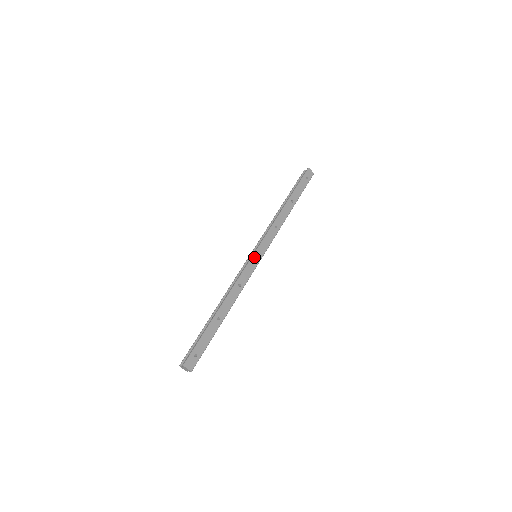
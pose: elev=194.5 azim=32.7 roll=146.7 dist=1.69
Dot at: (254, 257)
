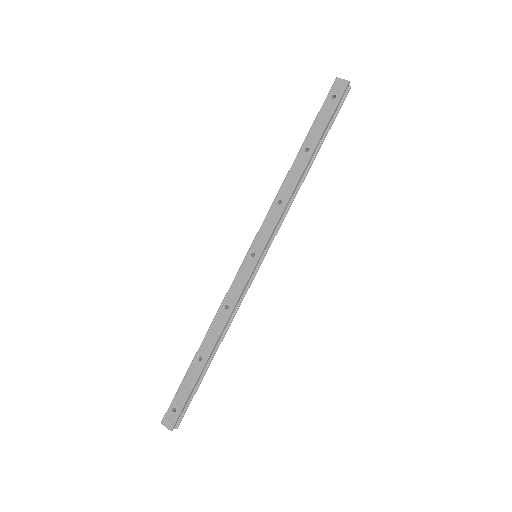
Dot at: (246, 260)
